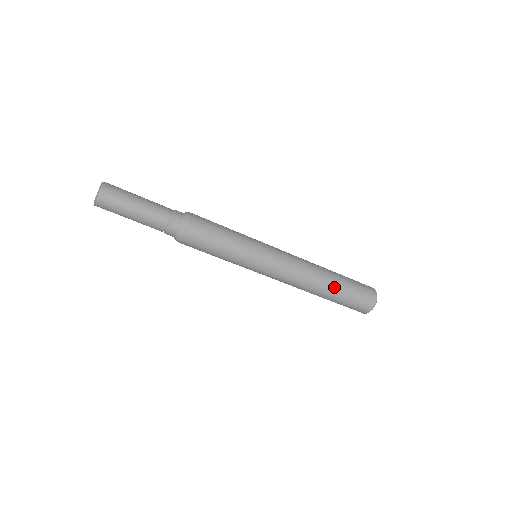
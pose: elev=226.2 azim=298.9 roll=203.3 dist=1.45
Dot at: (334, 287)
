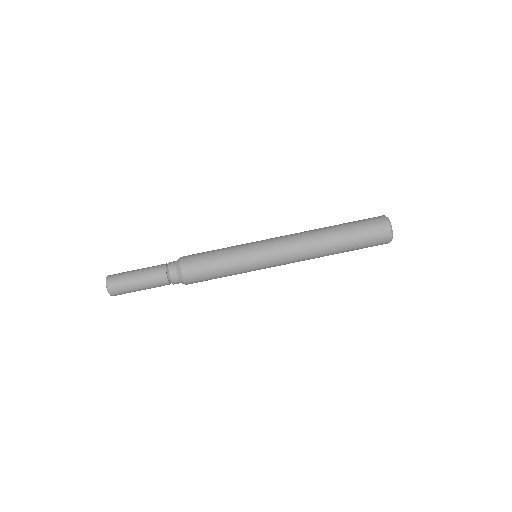
Dot at: (335, 228)
